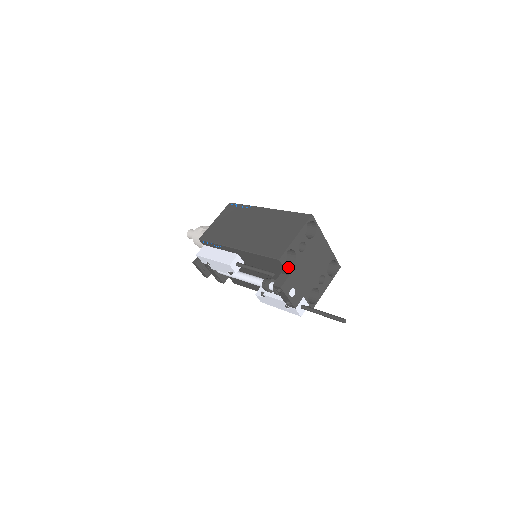
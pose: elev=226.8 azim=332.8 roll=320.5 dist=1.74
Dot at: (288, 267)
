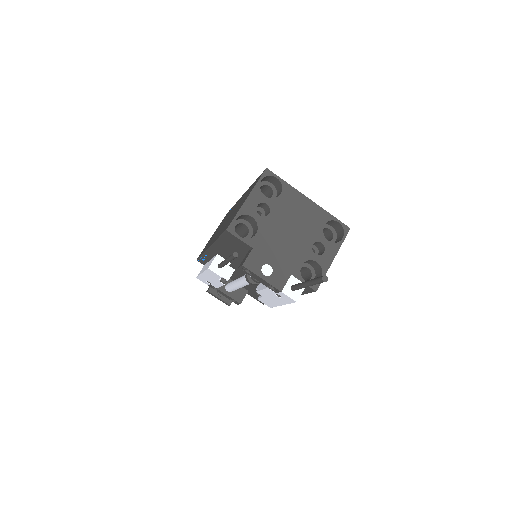
Dot at: occluded
